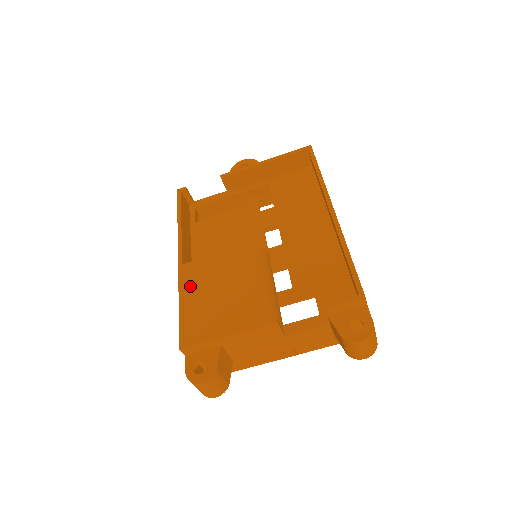
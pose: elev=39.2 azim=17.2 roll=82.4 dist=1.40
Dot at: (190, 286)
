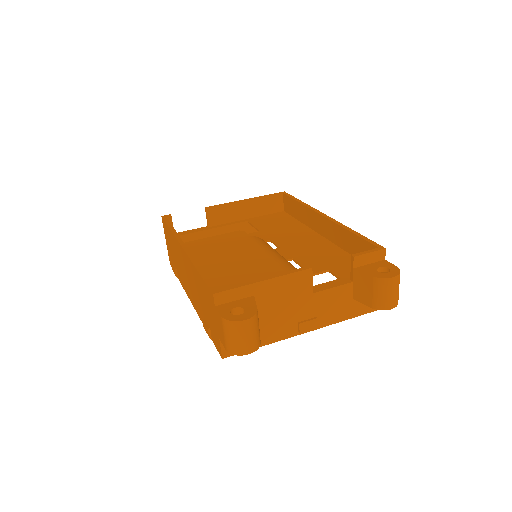
Dot at: (205, 259)
